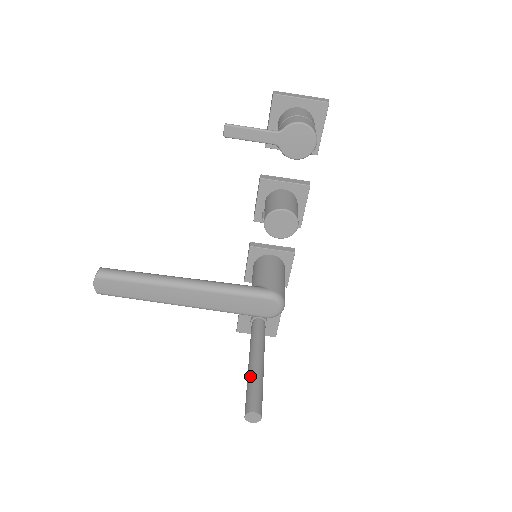
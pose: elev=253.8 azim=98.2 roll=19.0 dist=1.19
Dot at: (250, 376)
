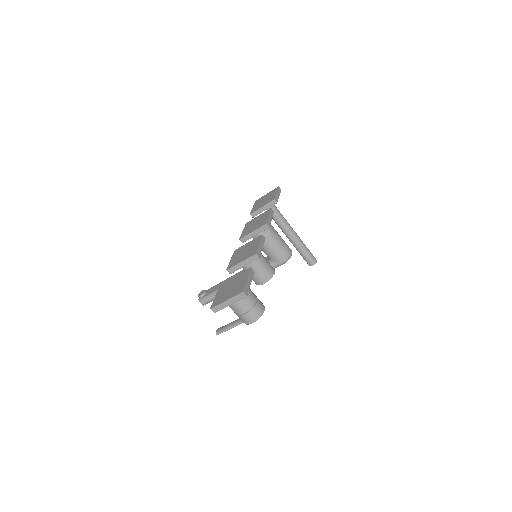
Dot at: occluded
